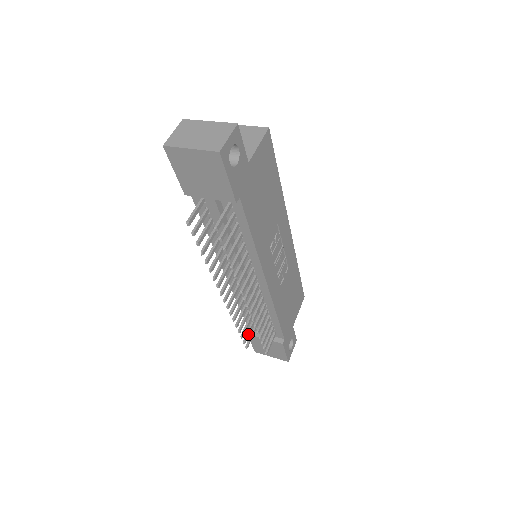
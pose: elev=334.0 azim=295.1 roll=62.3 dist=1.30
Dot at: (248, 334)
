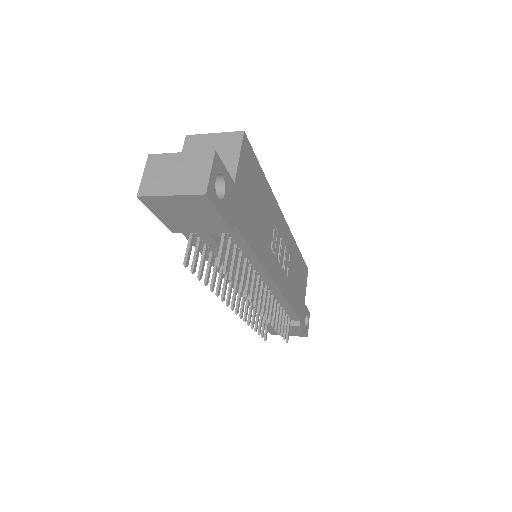
Dot at: (264, 327)
